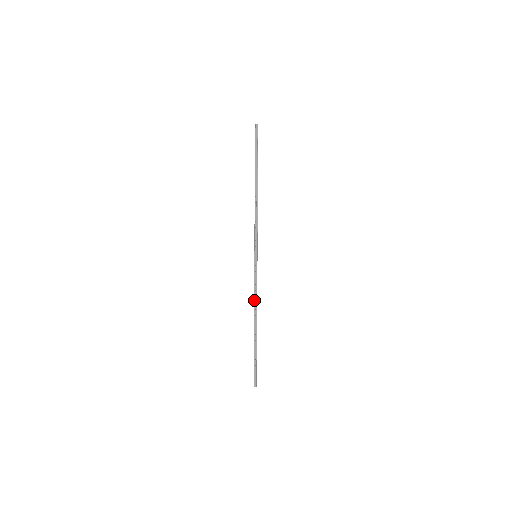
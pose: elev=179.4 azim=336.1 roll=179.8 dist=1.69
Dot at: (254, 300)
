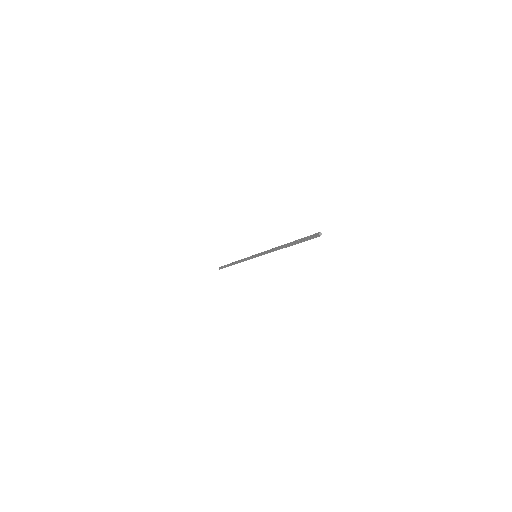
Dot at: (271, 251)
